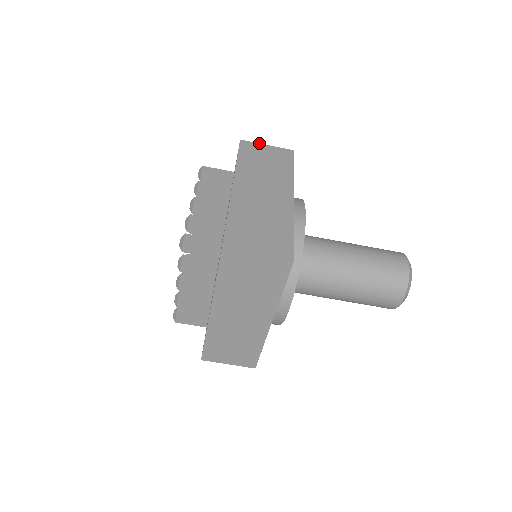
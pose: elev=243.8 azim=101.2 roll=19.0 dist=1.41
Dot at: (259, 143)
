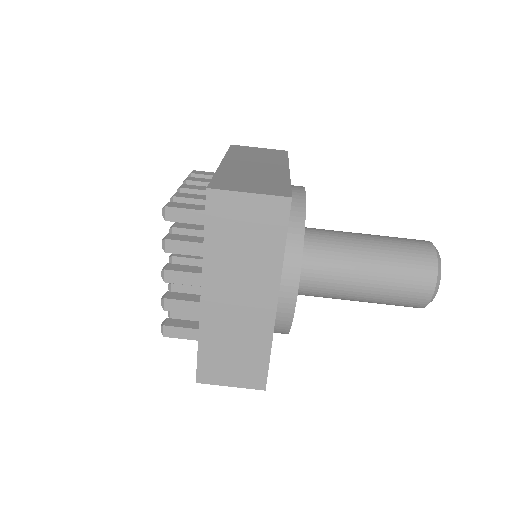
Dot at: occluded
